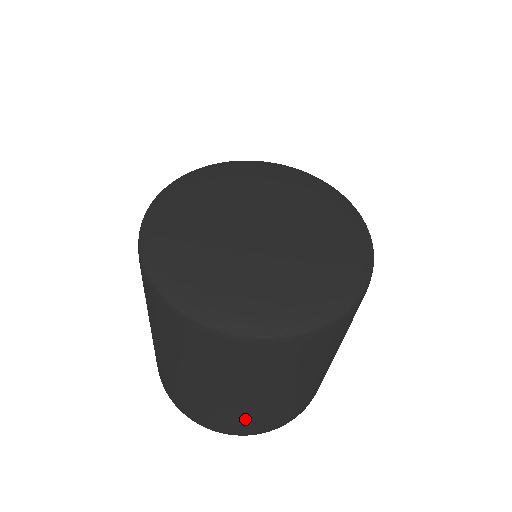
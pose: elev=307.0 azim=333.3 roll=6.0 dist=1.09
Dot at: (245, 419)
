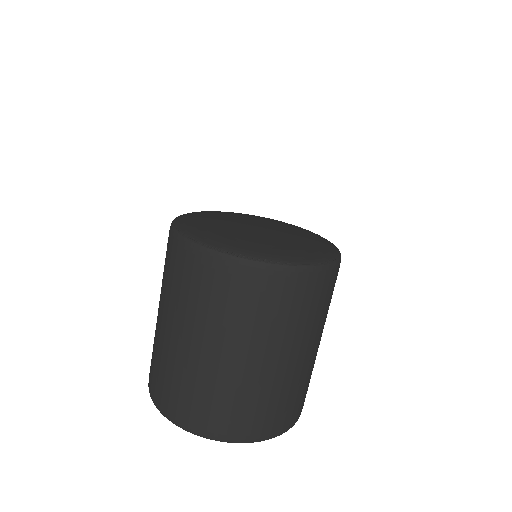
Dot at: (304, 389)
